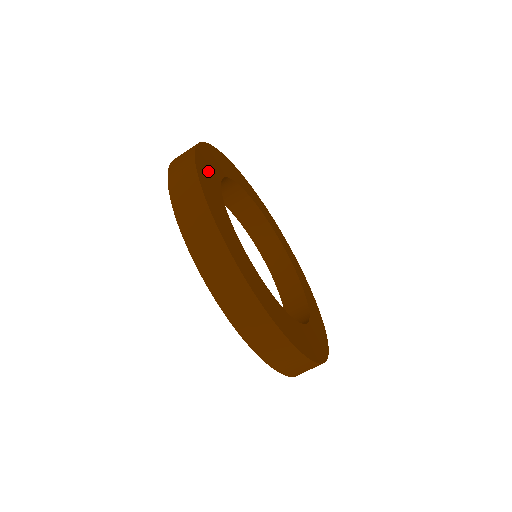
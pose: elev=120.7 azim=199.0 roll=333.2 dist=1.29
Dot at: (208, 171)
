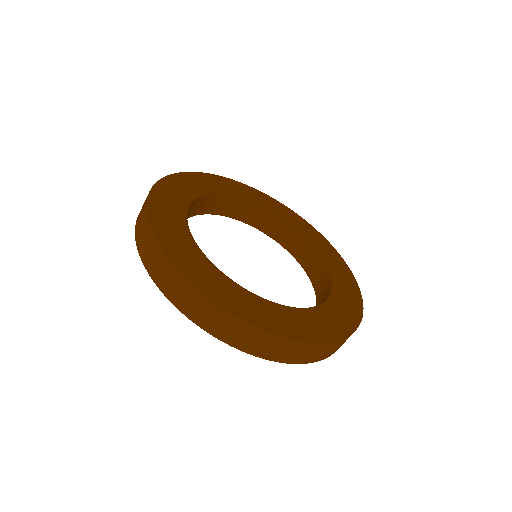
Dot at: (179, 189)
